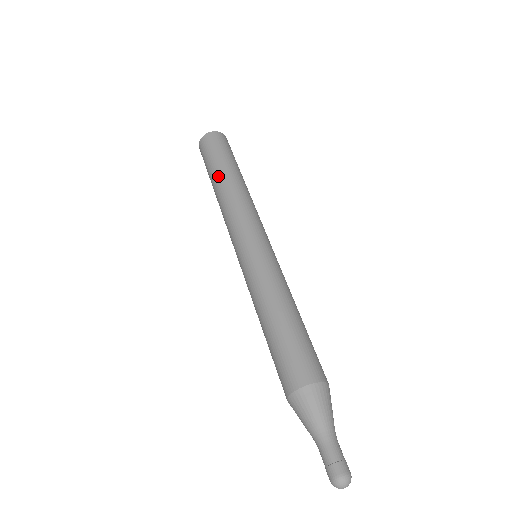
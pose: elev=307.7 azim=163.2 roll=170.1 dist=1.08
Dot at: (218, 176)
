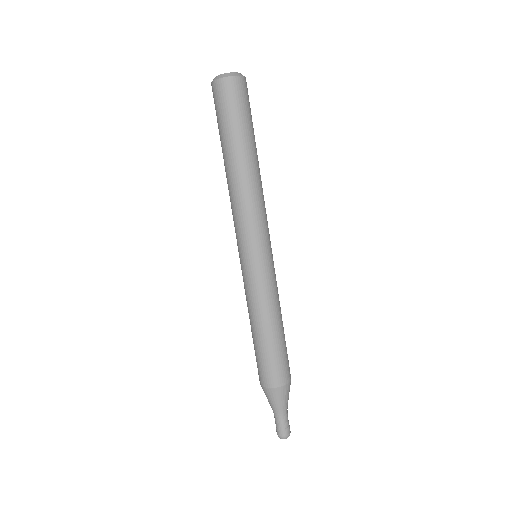
Dot at: (223, 158)
